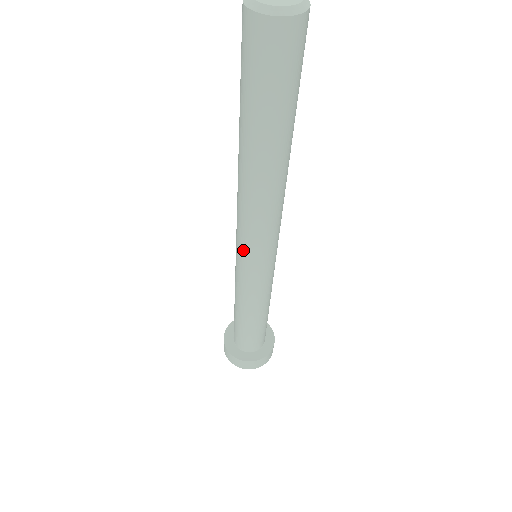
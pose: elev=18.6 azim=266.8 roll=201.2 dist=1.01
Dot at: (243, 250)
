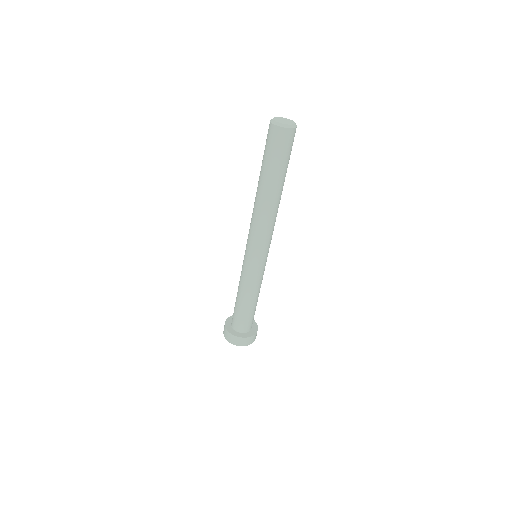
Dot at: (258, 250)
